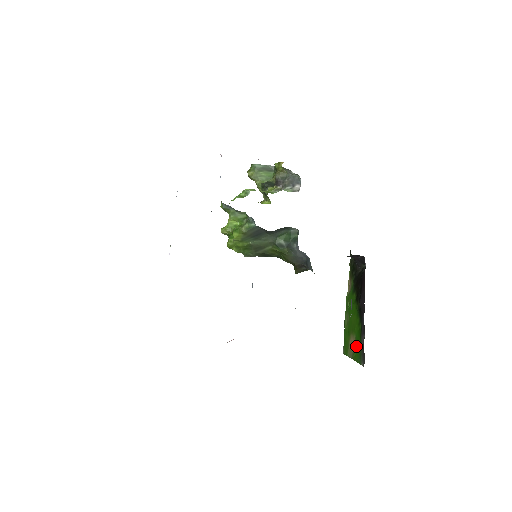
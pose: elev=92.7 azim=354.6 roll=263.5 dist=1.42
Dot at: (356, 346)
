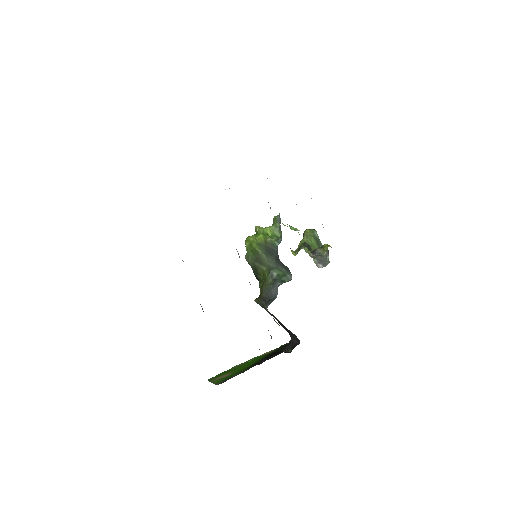
Dot at: (226, 377)
